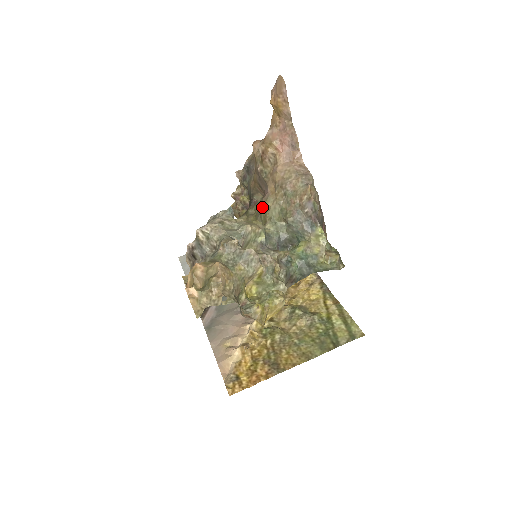
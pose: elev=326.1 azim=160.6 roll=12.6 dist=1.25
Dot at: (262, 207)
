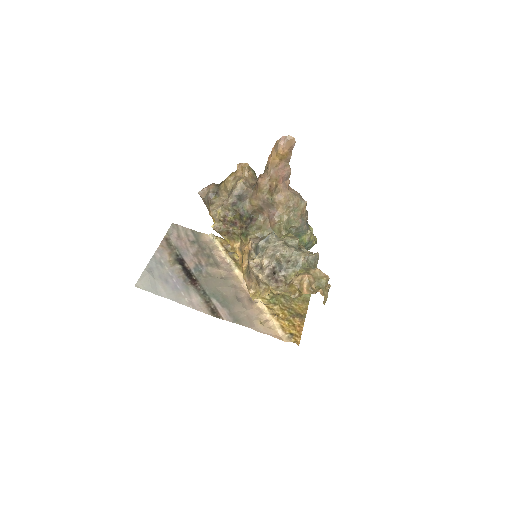
Dot at: (276, 223)
